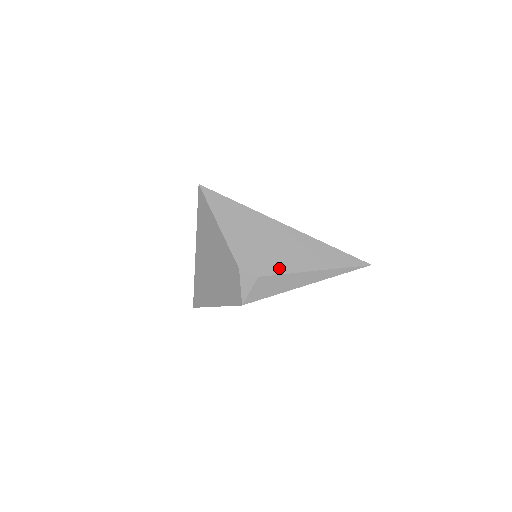
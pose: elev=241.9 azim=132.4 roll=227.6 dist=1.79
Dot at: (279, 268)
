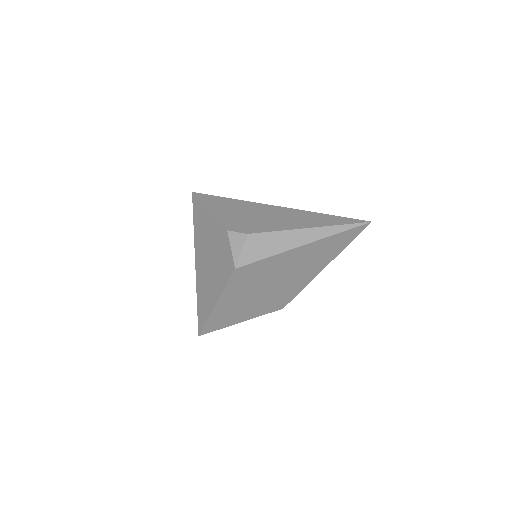
Dot at: (269, 228)
